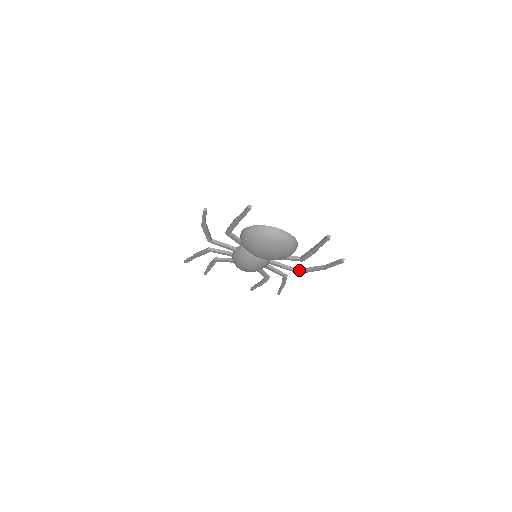
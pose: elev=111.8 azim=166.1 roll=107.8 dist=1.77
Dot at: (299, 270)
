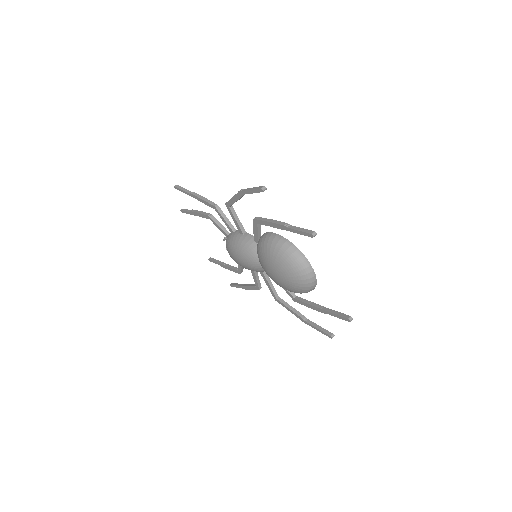
Dot at: (279, 298)
